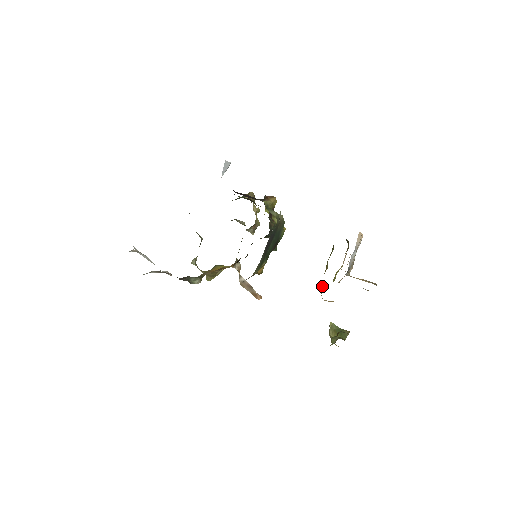
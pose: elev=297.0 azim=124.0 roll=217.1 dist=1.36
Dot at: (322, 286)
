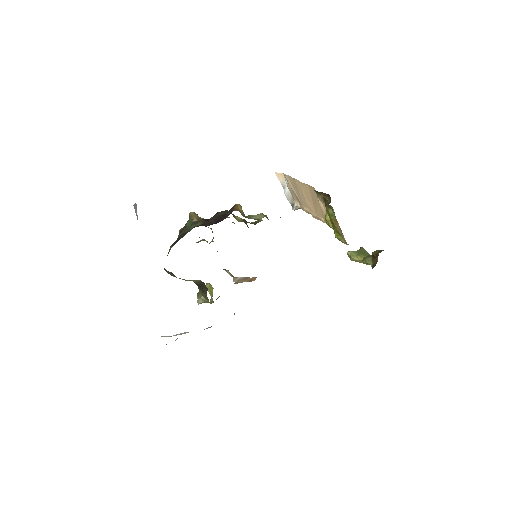
Dot at: (337, 237)
